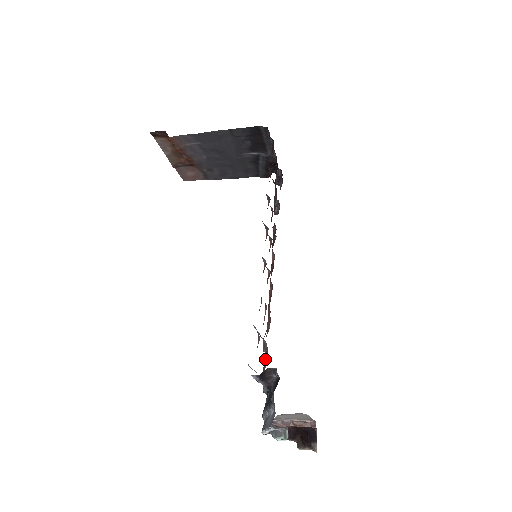
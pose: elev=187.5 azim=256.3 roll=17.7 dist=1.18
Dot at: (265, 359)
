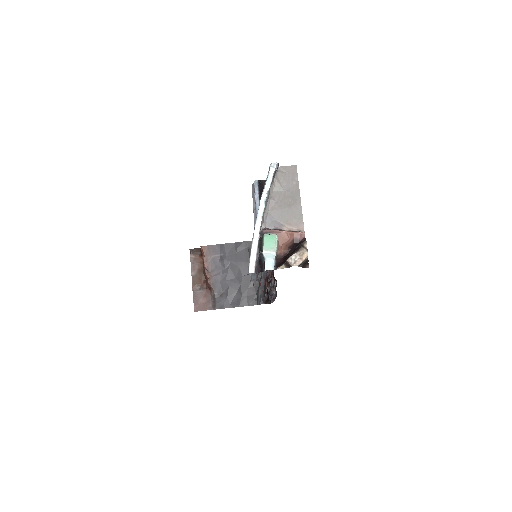
Dot at: occluded
